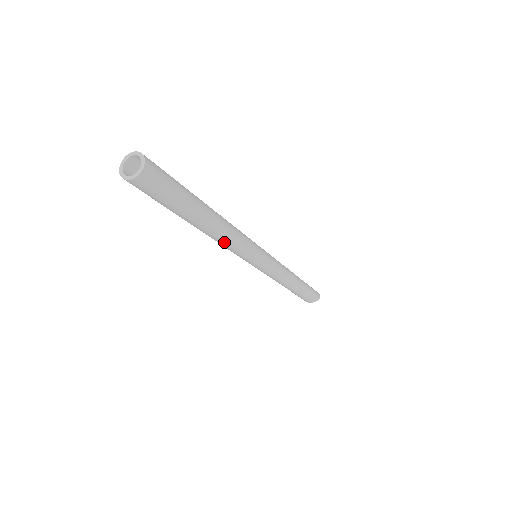
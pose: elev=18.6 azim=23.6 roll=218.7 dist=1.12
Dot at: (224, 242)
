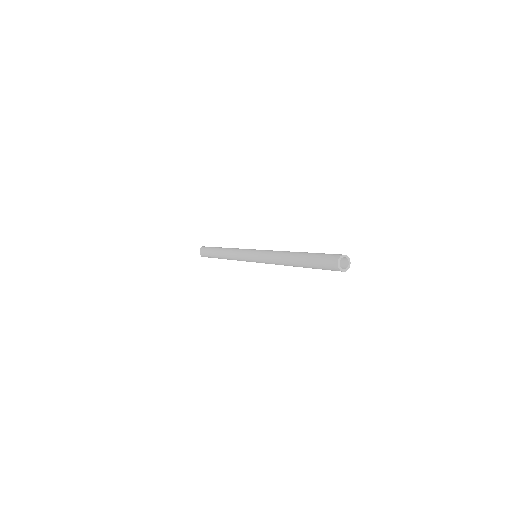
Dot at: (279, 263)
